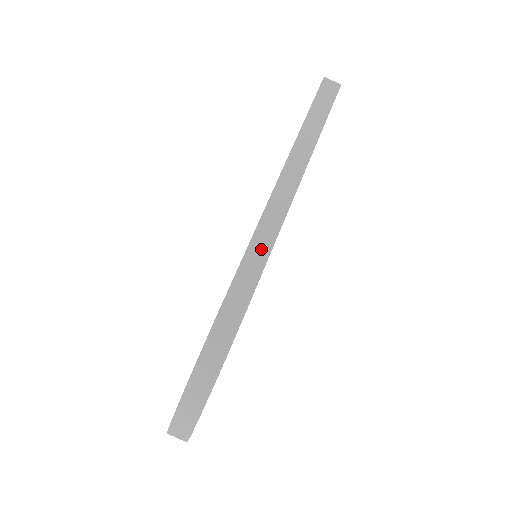
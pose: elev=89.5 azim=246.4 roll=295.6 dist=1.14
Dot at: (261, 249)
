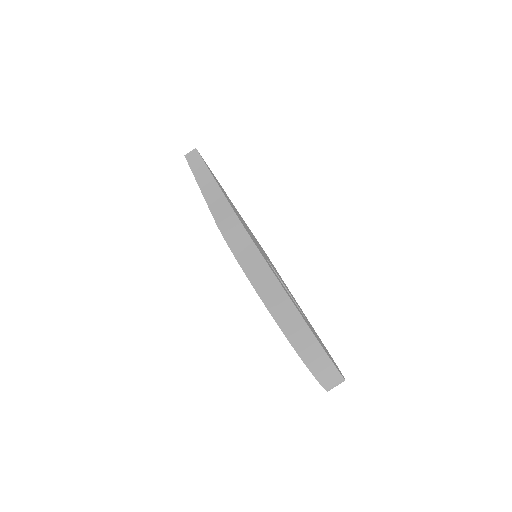
Dot at: (216, 198)
